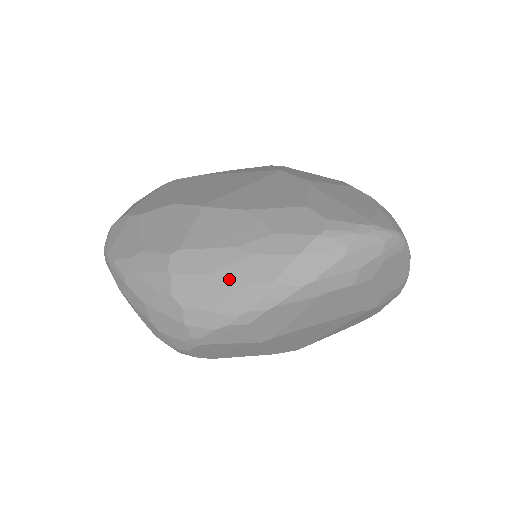
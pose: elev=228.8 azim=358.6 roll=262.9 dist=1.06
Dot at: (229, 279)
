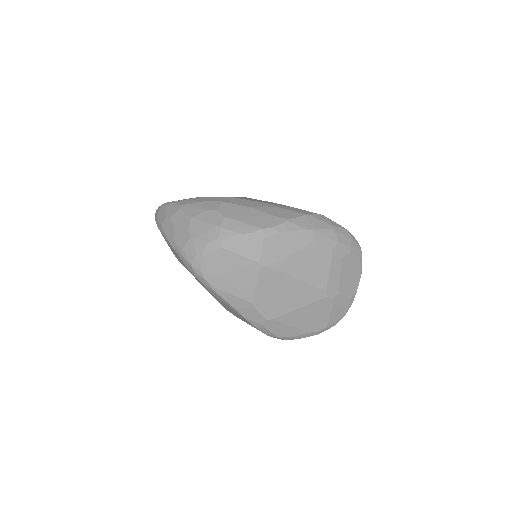
Dot at: (261, 211)
